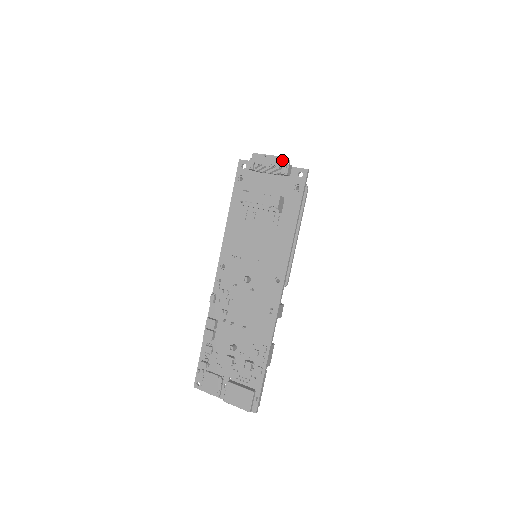
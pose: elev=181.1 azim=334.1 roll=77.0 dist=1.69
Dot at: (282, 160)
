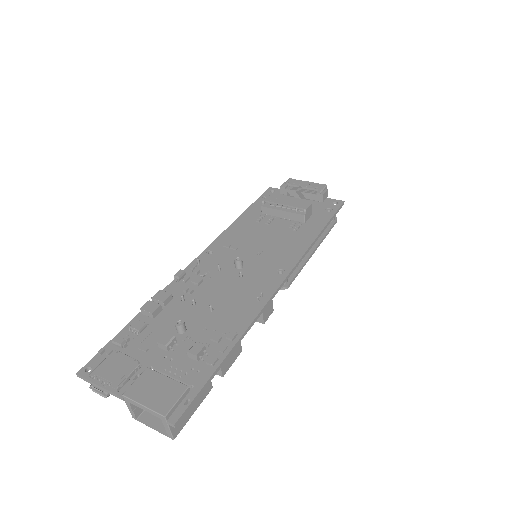
Dot at: (321, 185)
